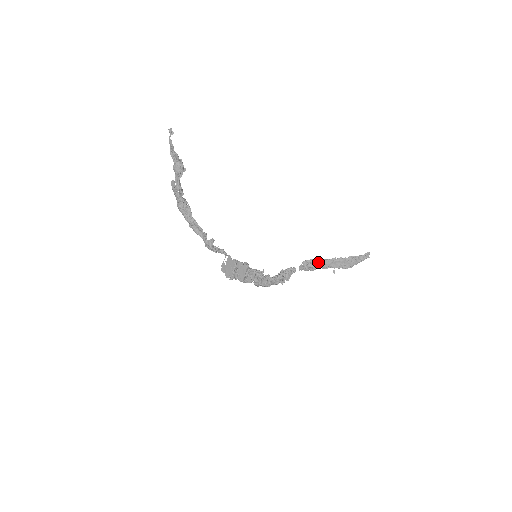
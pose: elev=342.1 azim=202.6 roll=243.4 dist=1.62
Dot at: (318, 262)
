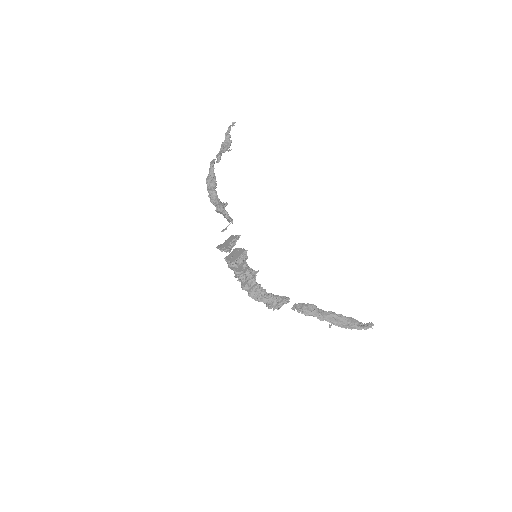
Dot at: (315, 307)
